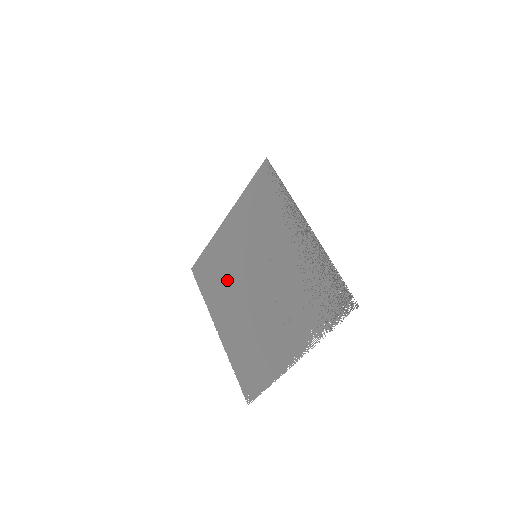
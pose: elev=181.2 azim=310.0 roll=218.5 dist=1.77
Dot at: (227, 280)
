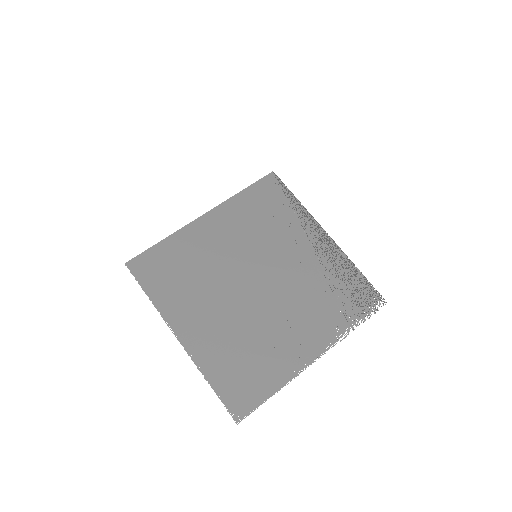
Dot at: (204, 278)
